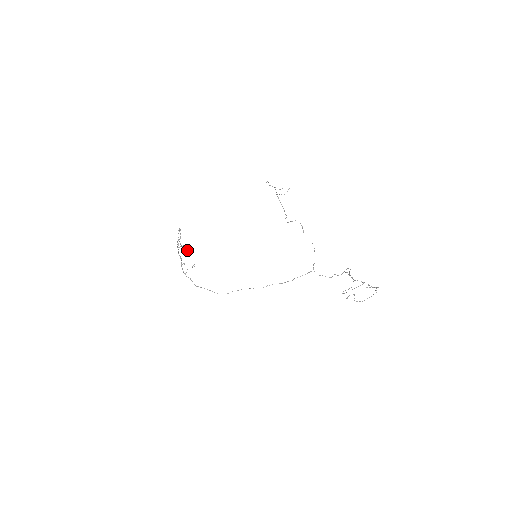
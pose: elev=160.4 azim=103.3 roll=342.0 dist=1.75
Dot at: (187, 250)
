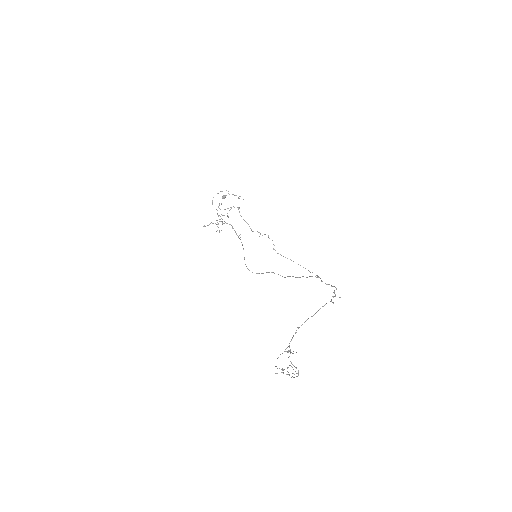
Dot at: (221, 230)
